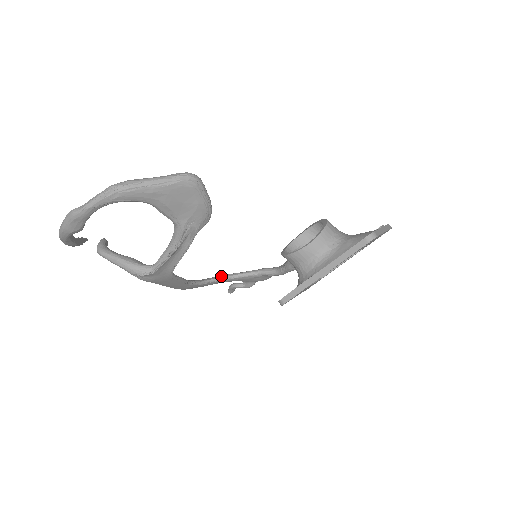
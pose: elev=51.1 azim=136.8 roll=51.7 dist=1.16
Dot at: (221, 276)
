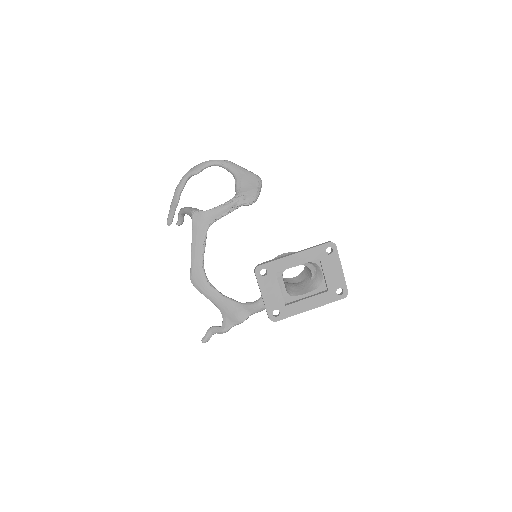
Dot at: (217, 290)
